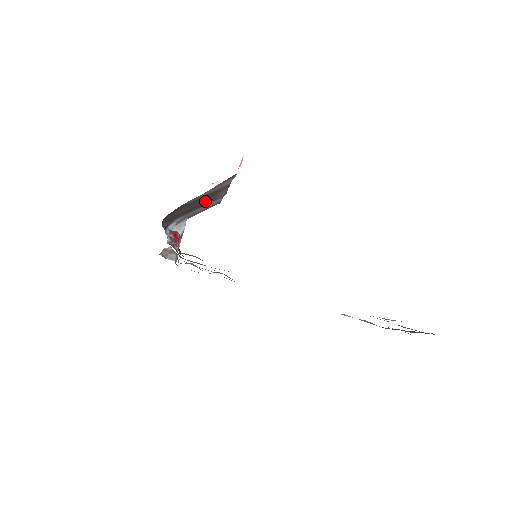
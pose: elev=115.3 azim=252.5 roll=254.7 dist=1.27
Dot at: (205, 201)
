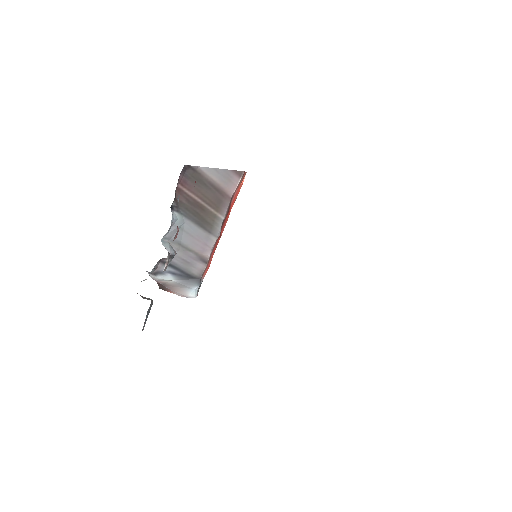
Dot at: (207, 211)
